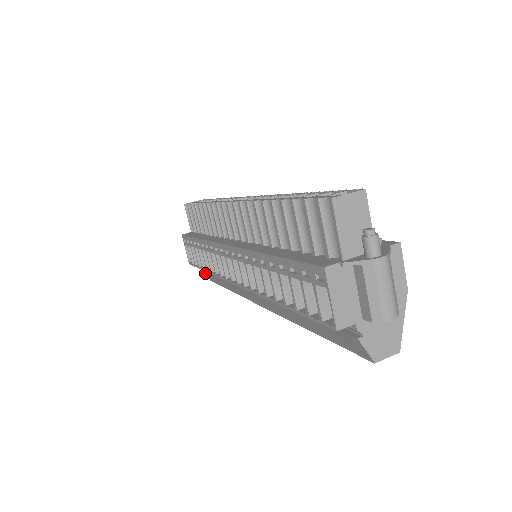
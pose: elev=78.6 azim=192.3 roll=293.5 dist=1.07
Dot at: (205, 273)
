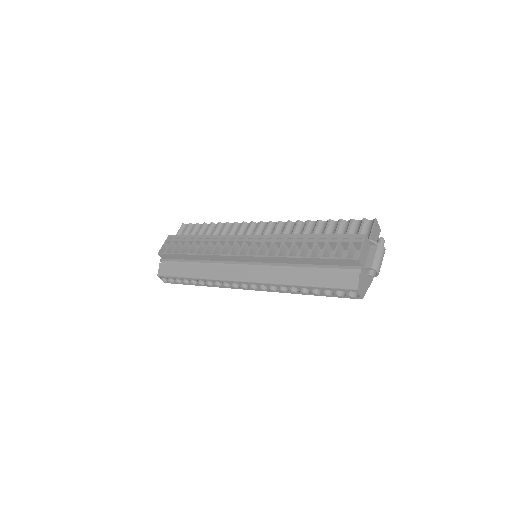
Dot at: (162, 268)
